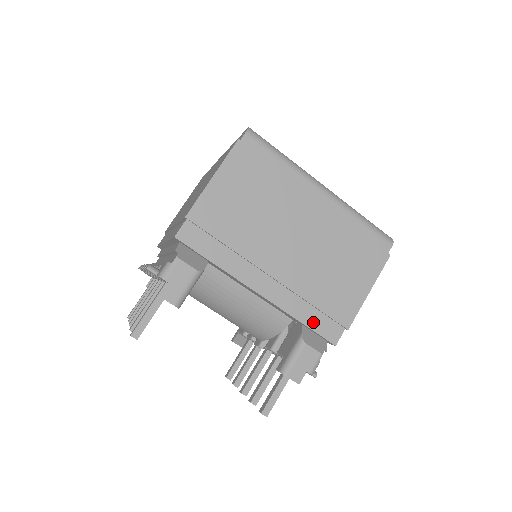
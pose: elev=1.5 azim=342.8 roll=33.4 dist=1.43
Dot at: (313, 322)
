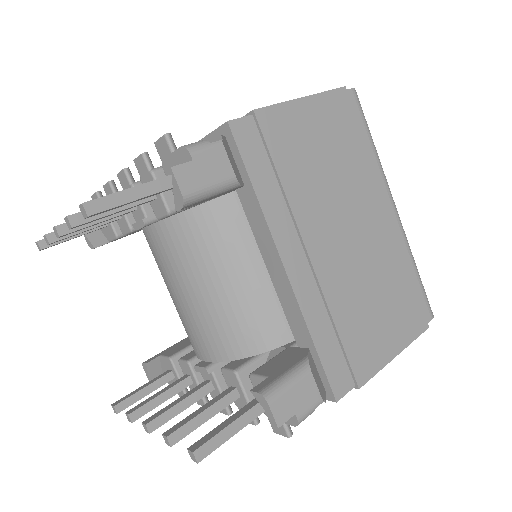
Dot at: (326, 351)
